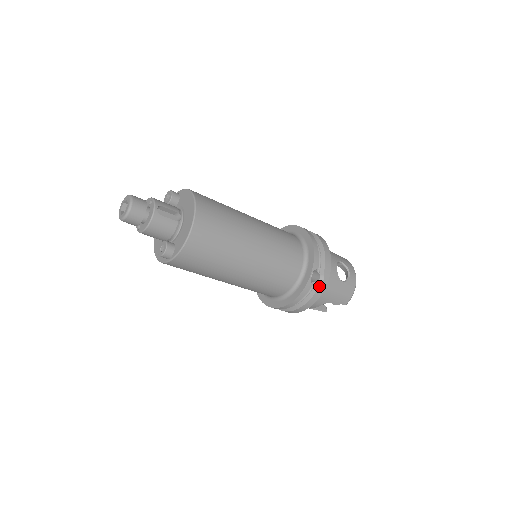
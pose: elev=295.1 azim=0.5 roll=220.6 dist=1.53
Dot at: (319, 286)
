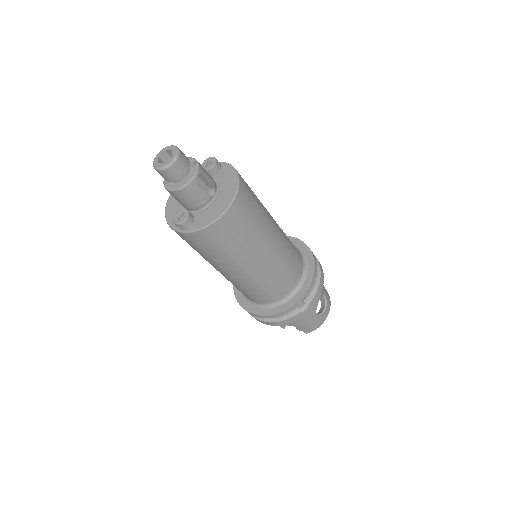
Dot at: (299, 313)
